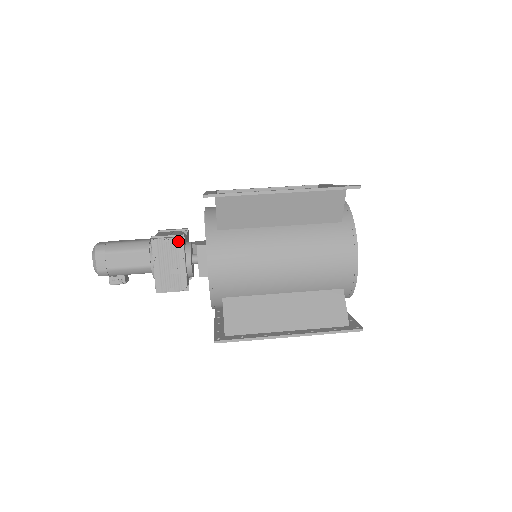
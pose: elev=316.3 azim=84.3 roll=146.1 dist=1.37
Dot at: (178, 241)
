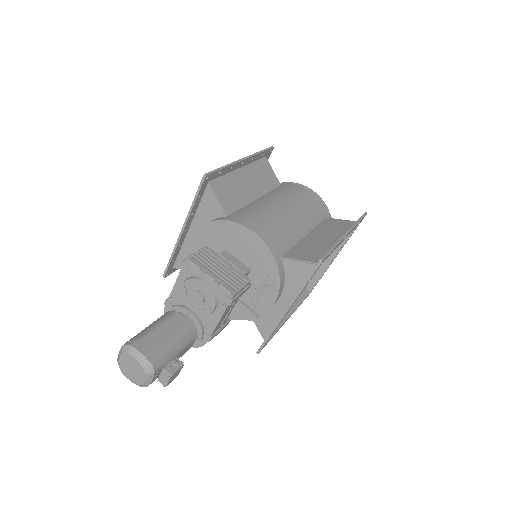
Dot at: (206, 249)
